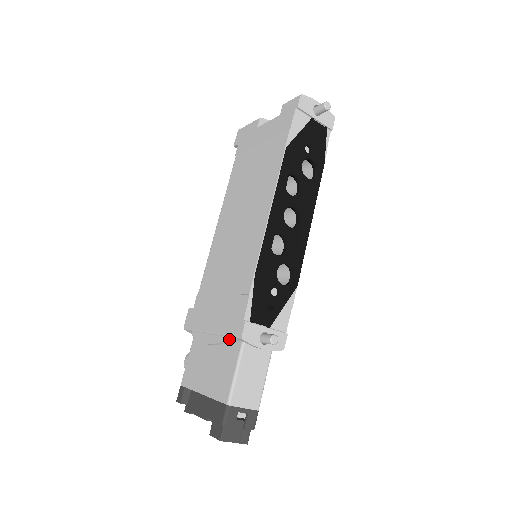
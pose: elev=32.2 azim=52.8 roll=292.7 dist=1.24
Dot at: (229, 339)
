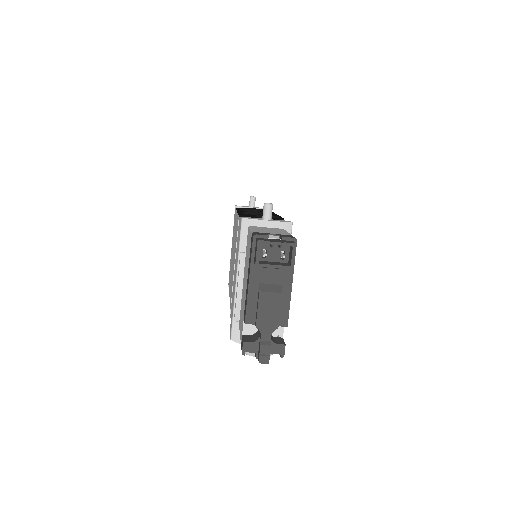
Dot at: (245, 251)
